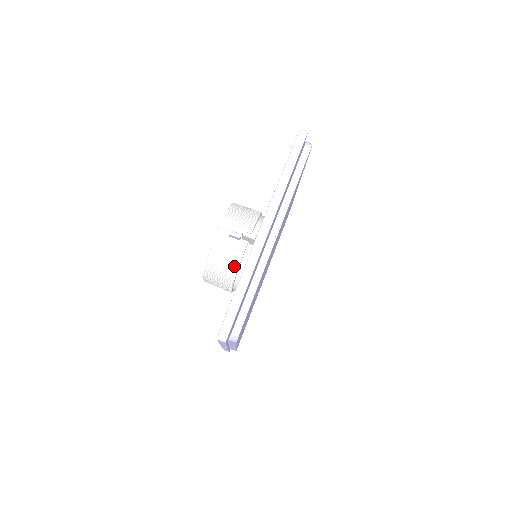
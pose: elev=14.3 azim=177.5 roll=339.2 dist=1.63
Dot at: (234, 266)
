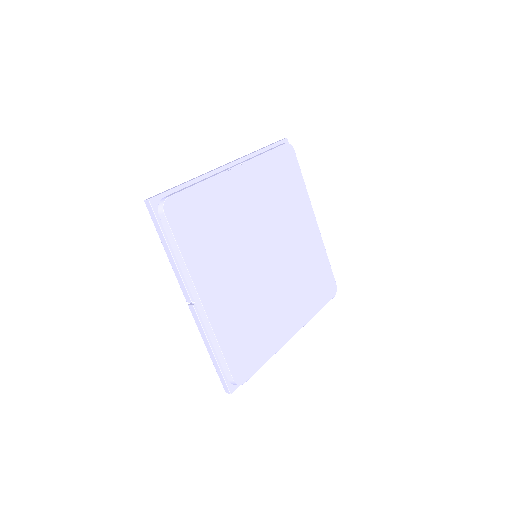
Dot at: occluded
